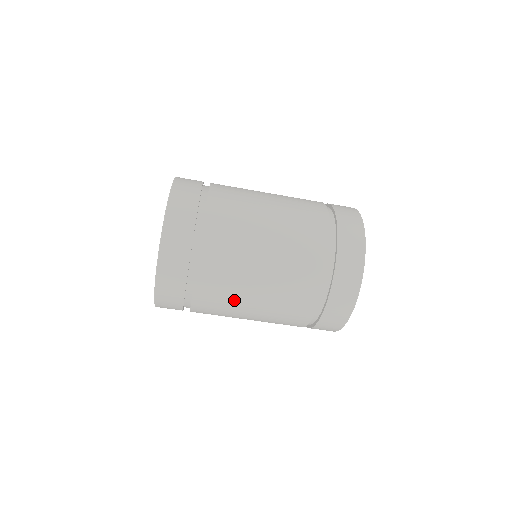
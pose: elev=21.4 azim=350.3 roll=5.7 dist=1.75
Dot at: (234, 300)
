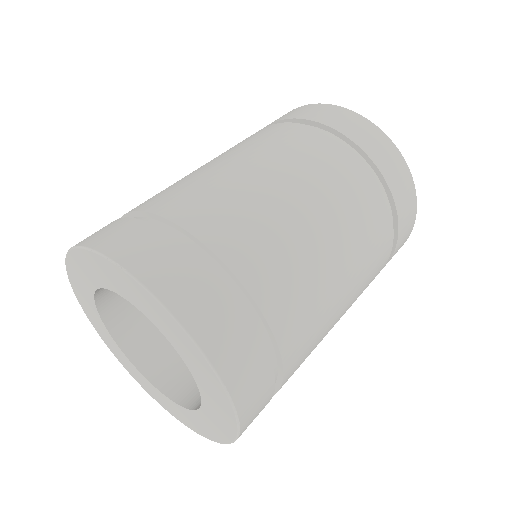
Dot at: (292, 239)
